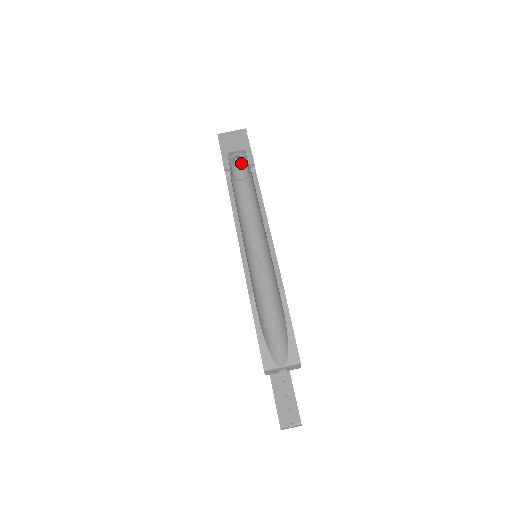
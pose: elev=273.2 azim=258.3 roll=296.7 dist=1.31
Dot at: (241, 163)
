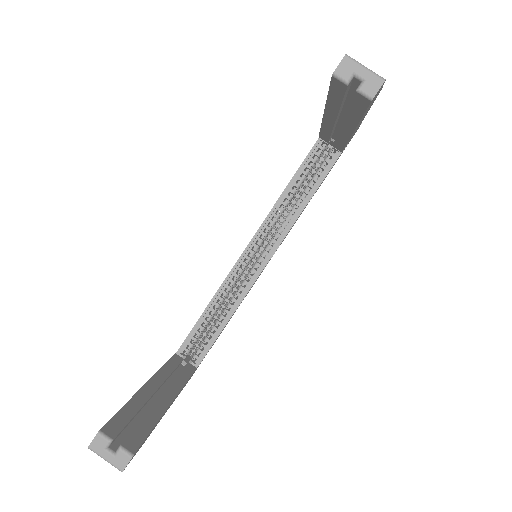
Dot at: occluded
